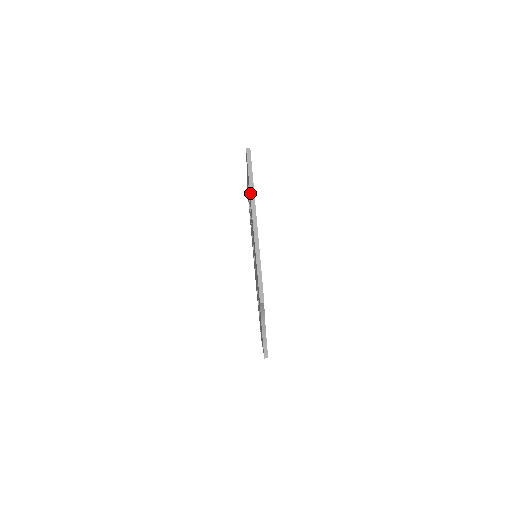
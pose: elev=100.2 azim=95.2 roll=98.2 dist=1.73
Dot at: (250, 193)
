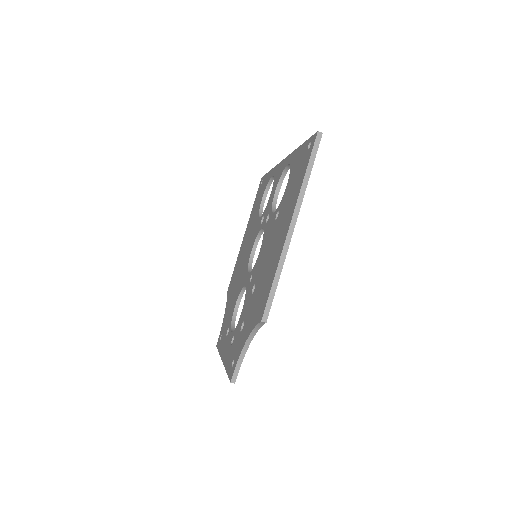
Dot at: (301, 186)
